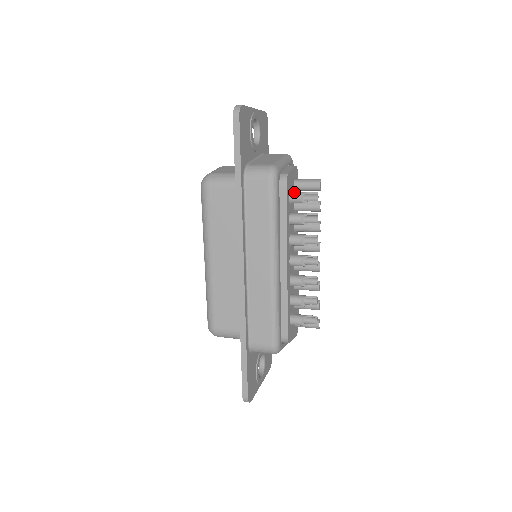
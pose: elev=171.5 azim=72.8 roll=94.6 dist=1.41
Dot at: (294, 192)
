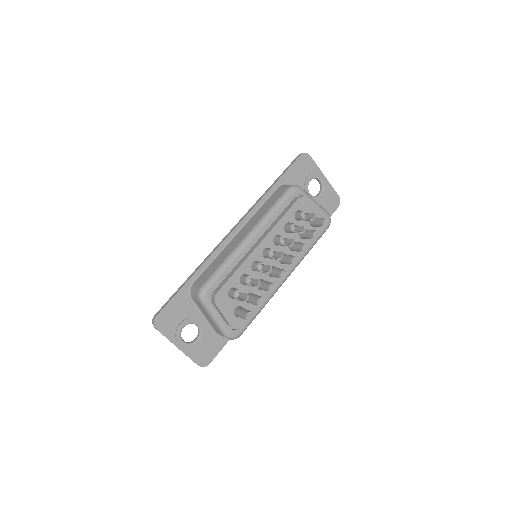
Dot at: occluded
